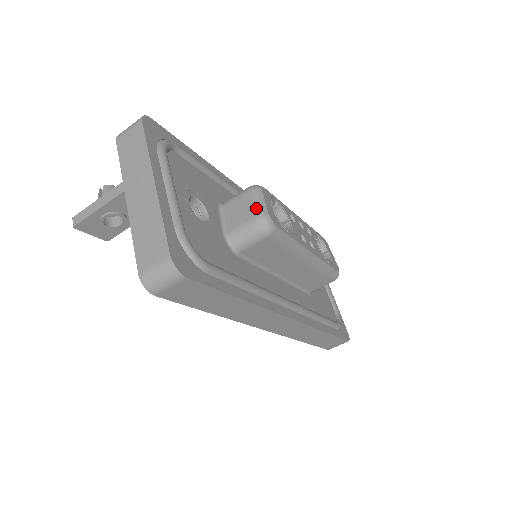
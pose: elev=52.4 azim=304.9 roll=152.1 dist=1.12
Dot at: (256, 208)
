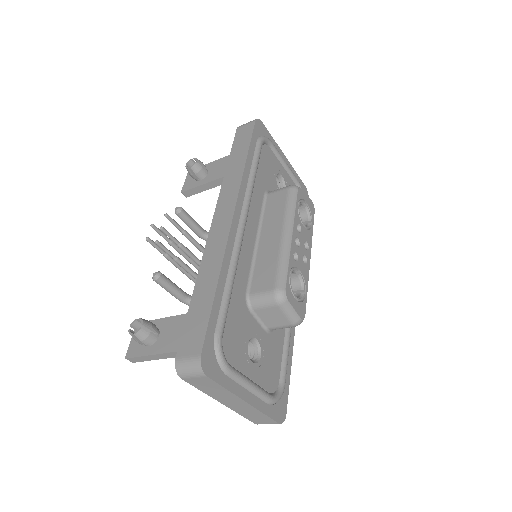
Dot at: (290, 319)
